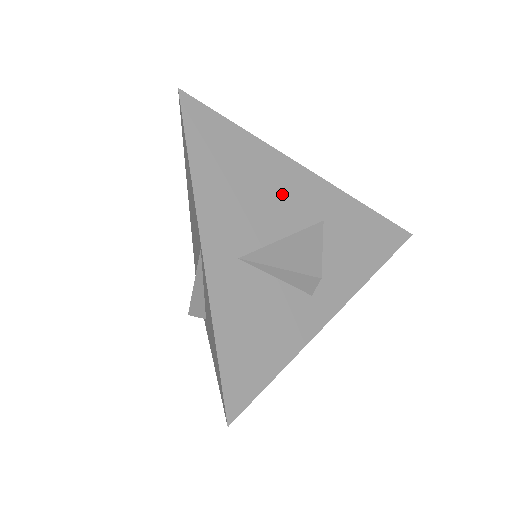
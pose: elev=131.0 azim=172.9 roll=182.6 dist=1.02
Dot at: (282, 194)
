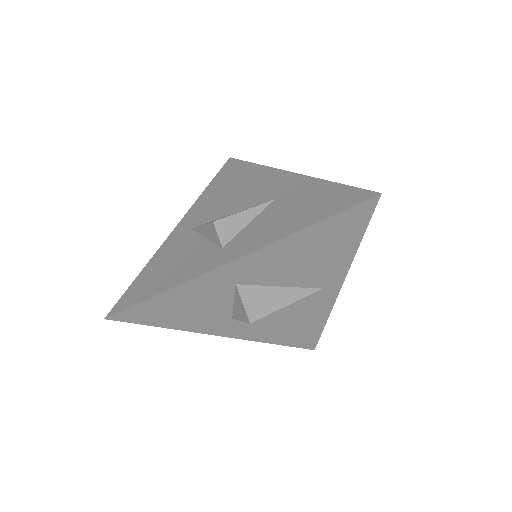
Dot at: (253, 190)
